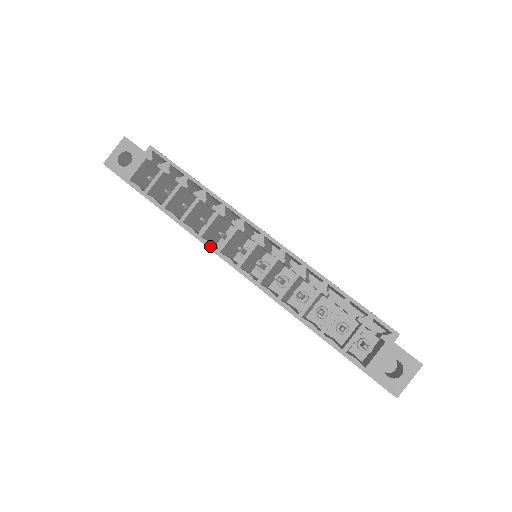
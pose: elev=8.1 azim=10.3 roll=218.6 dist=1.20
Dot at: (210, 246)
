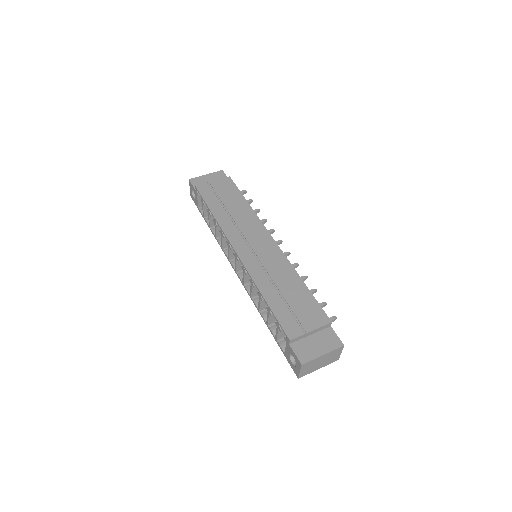
Dot at: (226, 255)
